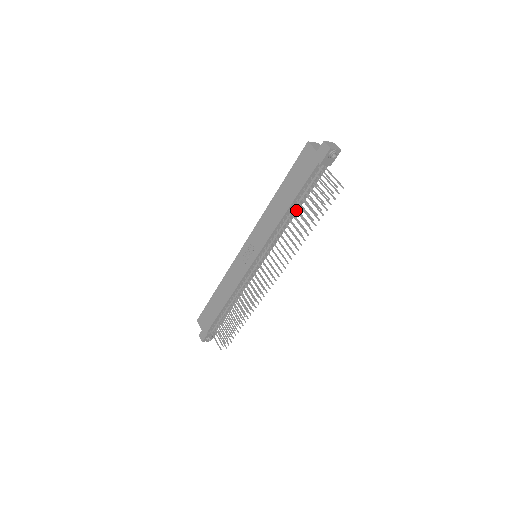
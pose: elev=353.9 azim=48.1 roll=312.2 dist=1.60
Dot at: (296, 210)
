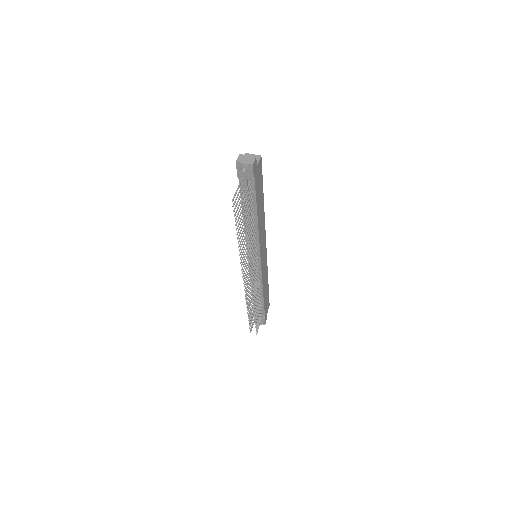
Dot at: (254, 219)
